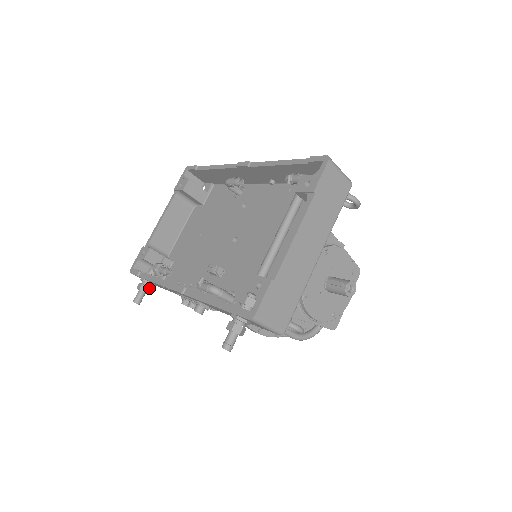
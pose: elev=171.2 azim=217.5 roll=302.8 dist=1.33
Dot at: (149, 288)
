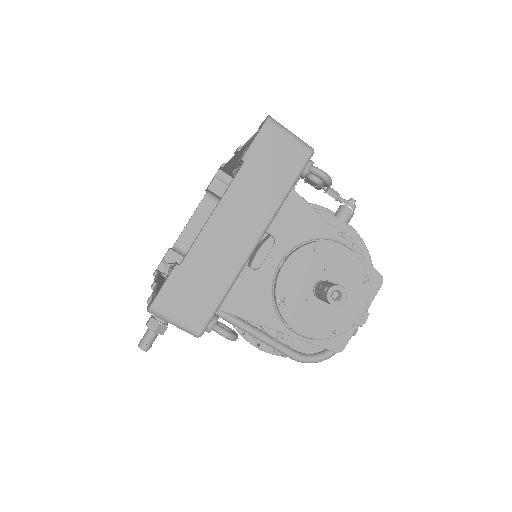
Dot at: occluded
